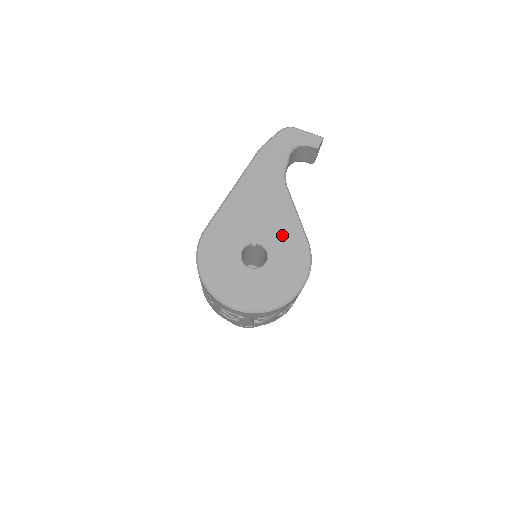
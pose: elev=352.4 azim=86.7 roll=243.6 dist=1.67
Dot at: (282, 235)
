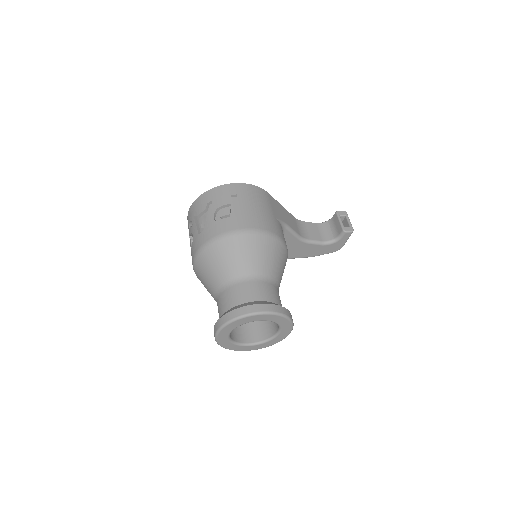
Dot at: occluded
